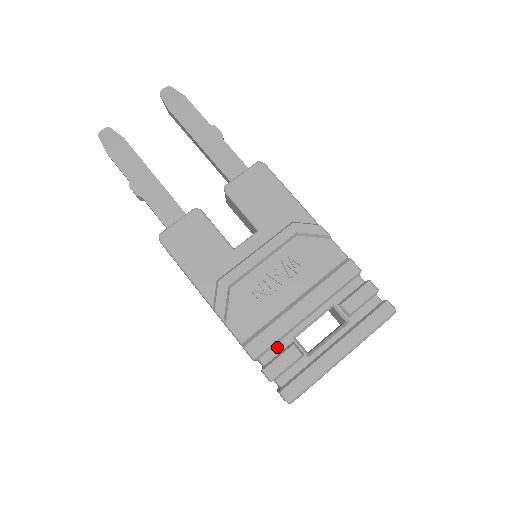
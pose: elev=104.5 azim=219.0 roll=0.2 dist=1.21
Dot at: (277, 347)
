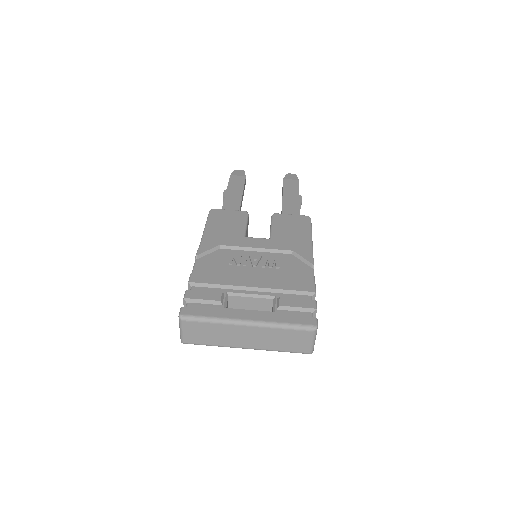
Dot at: (211, 289)
